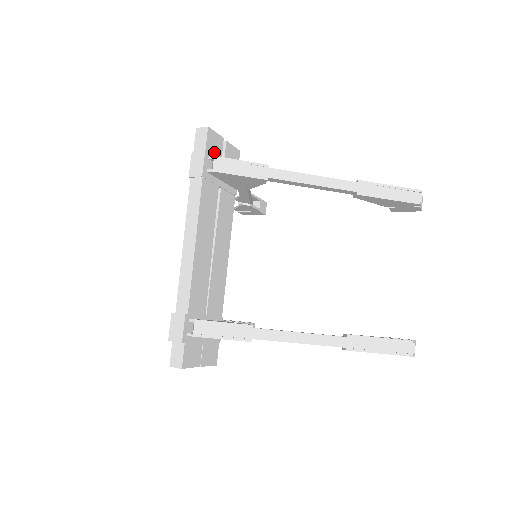
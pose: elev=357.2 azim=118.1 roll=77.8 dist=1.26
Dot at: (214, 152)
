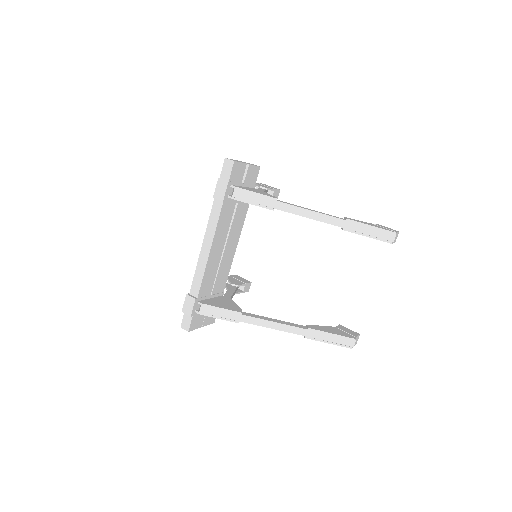
Dot at: (236, 178)
